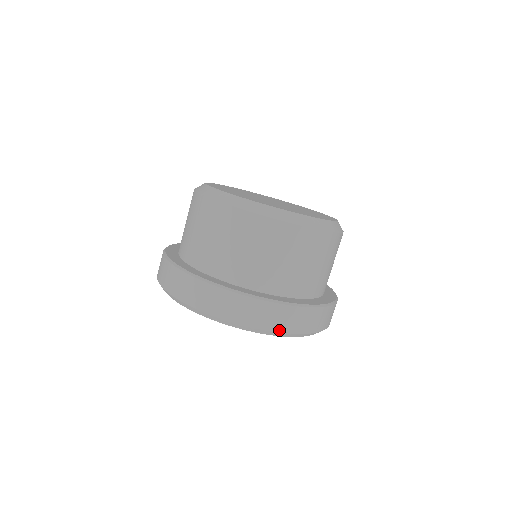
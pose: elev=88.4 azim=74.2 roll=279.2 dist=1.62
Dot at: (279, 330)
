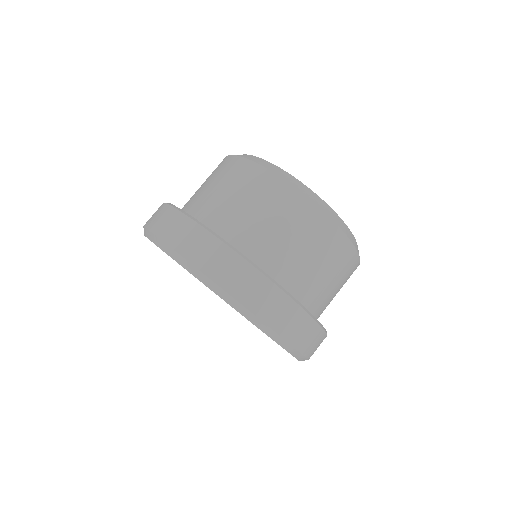
Dot at: (197, 264)
